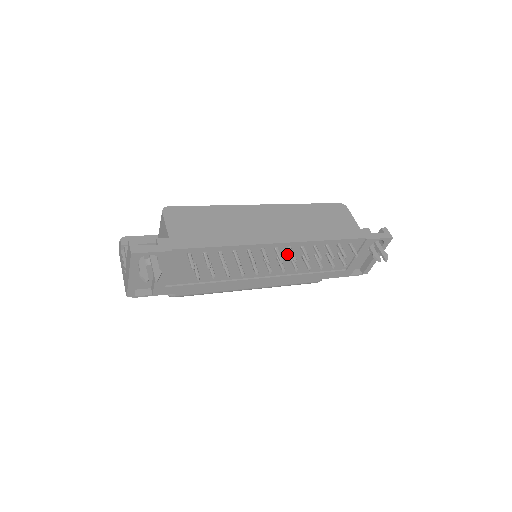
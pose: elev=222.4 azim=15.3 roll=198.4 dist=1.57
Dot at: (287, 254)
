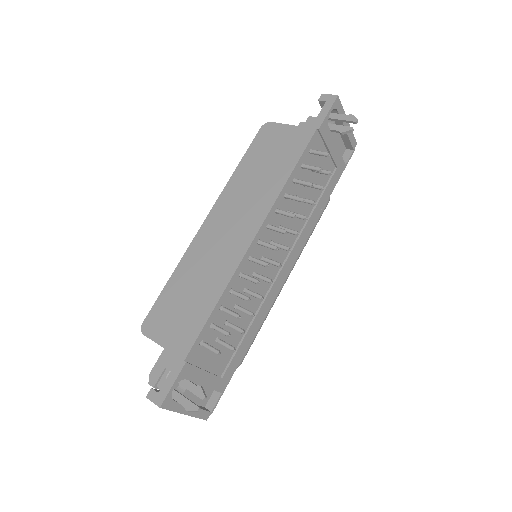
Dot at: (274, 231)
